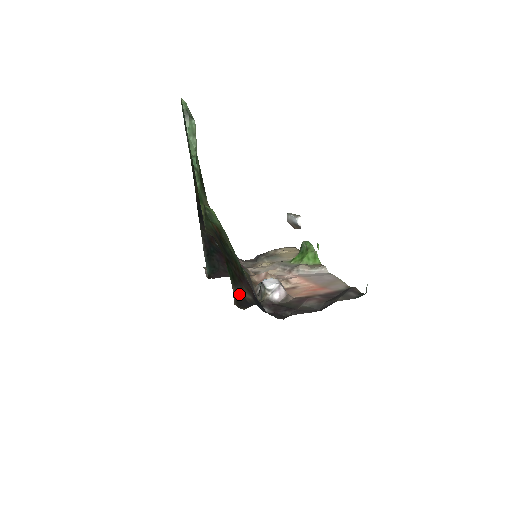
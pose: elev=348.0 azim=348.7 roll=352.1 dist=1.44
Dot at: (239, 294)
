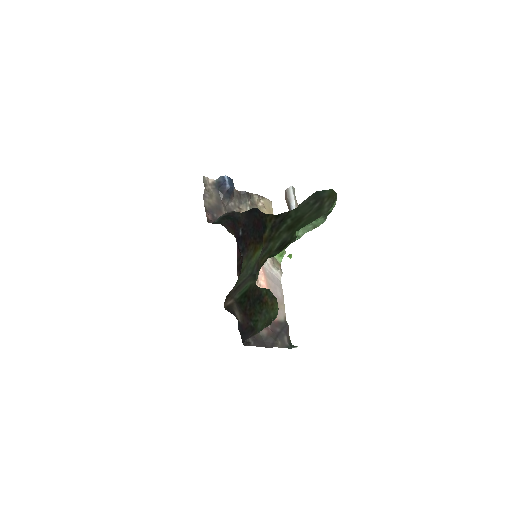
Dot at: (234, 309)
